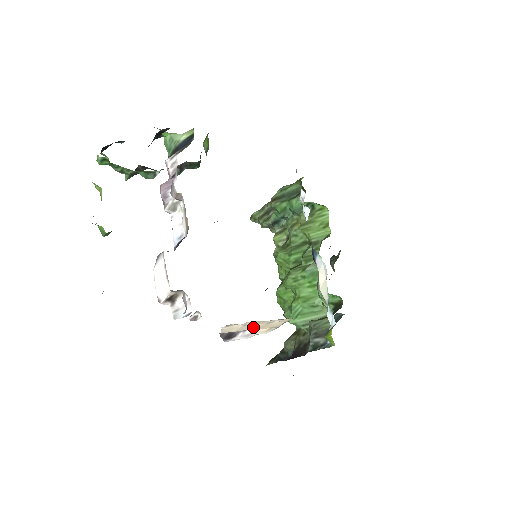
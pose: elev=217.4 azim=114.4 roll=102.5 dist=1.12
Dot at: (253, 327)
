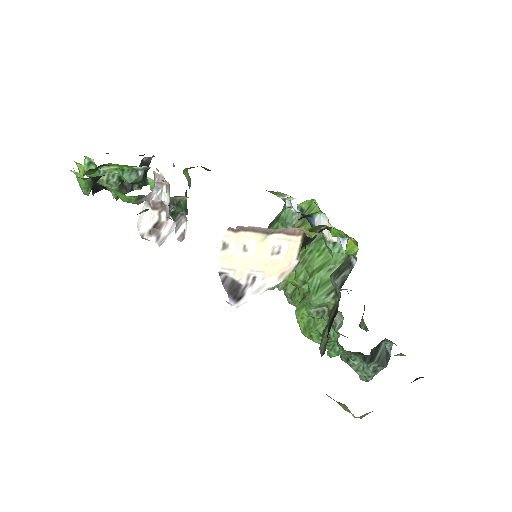
Dot at: (257, 261)
